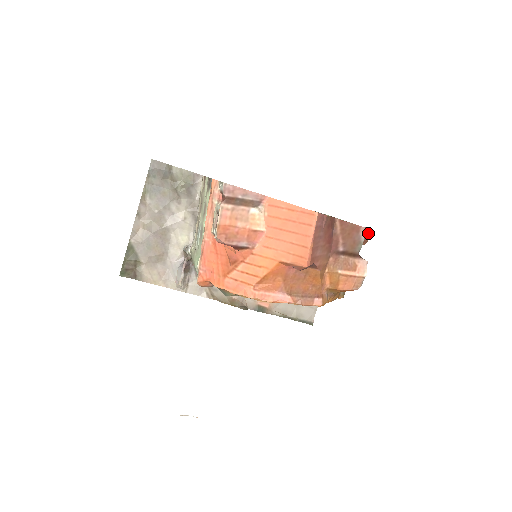
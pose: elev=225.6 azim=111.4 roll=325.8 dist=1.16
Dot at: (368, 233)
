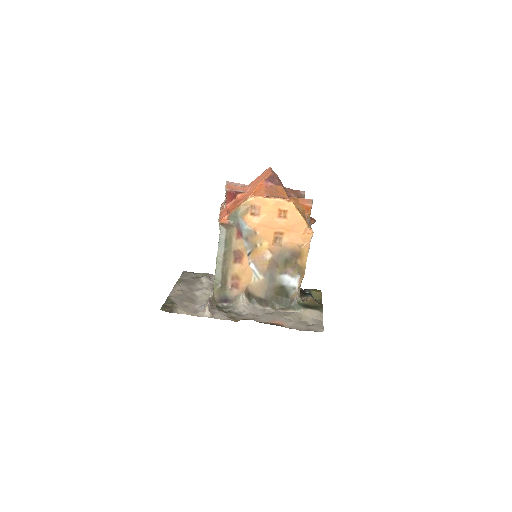
Dot at: (313, 219)
